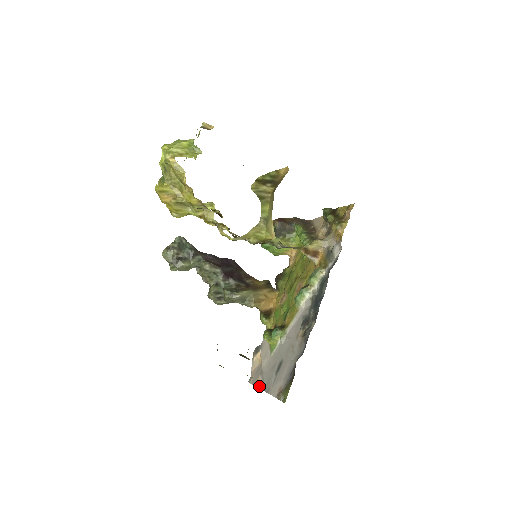
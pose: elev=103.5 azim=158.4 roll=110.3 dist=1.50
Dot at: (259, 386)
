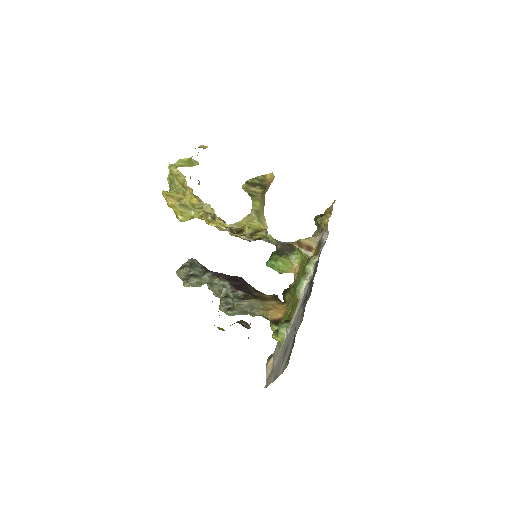
Dot at: (271, 382)
